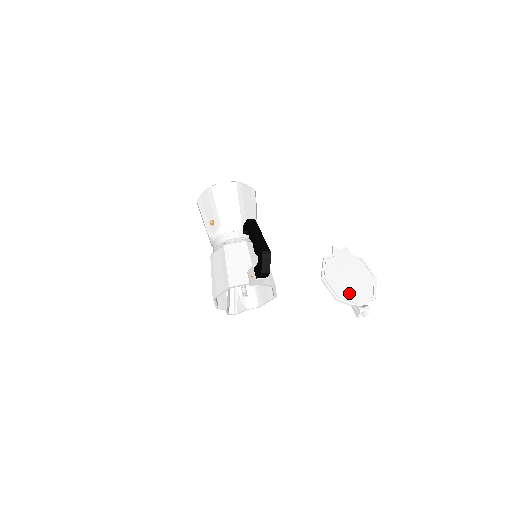
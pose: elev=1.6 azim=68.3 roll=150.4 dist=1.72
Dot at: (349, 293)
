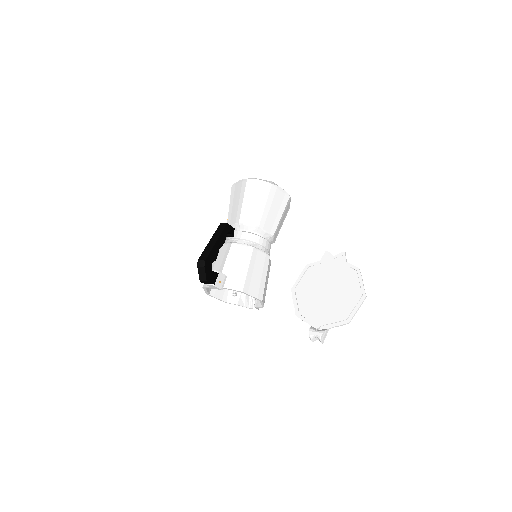
Dot at: (315, 311)
